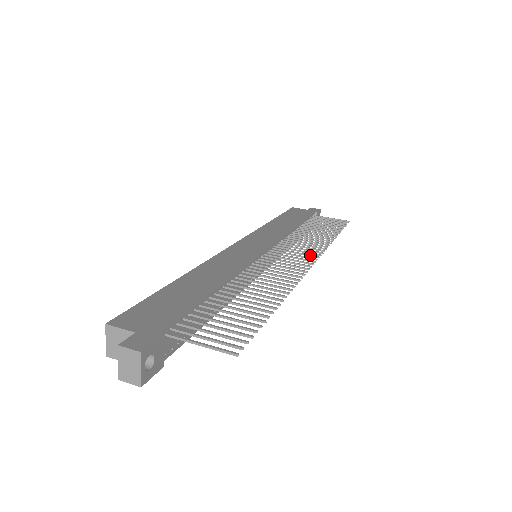
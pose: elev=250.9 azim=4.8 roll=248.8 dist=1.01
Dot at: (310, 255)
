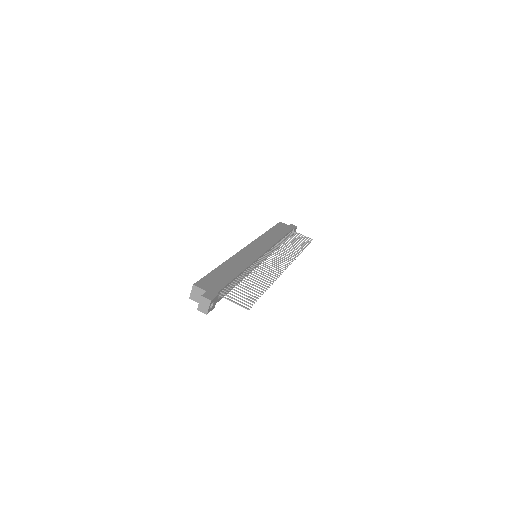
Dot at: (286, 262)
